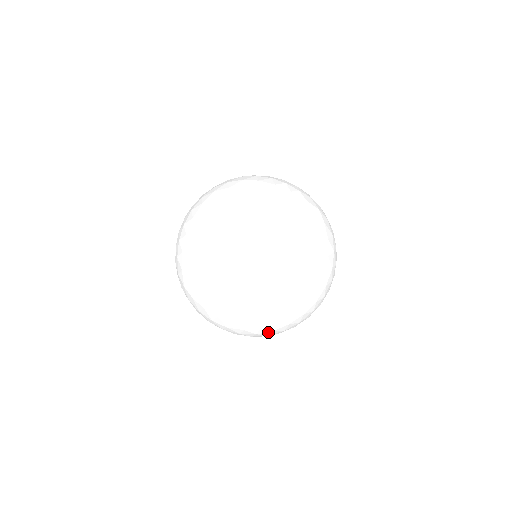
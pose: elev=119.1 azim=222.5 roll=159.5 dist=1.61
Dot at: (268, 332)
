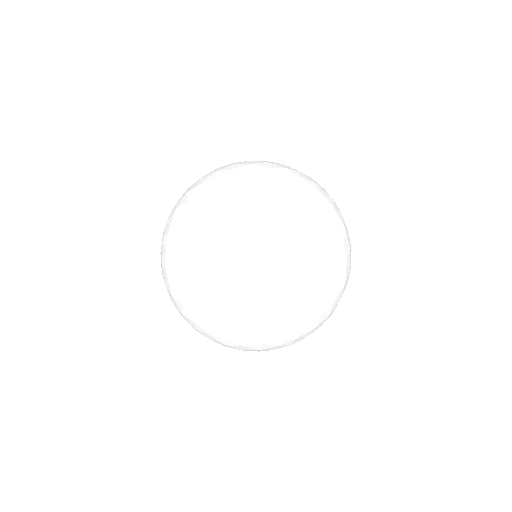
Dot at: (247, 328)
